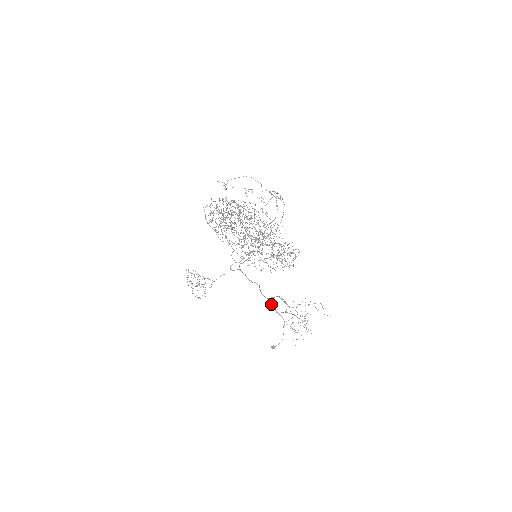
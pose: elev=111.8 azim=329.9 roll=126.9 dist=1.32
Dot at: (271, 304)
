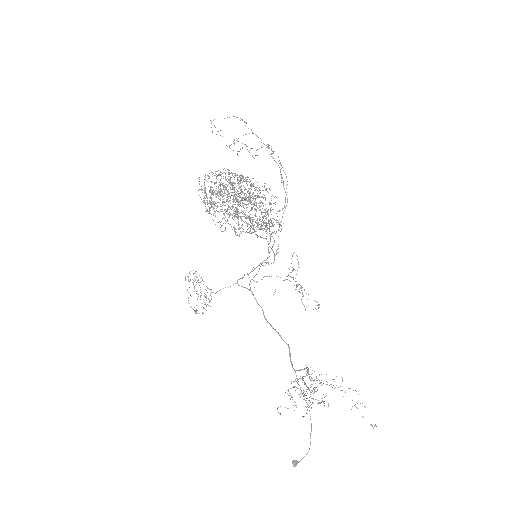
Dot at: occluded
